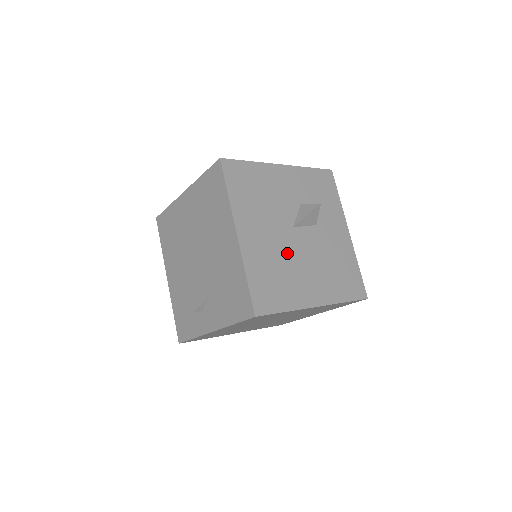
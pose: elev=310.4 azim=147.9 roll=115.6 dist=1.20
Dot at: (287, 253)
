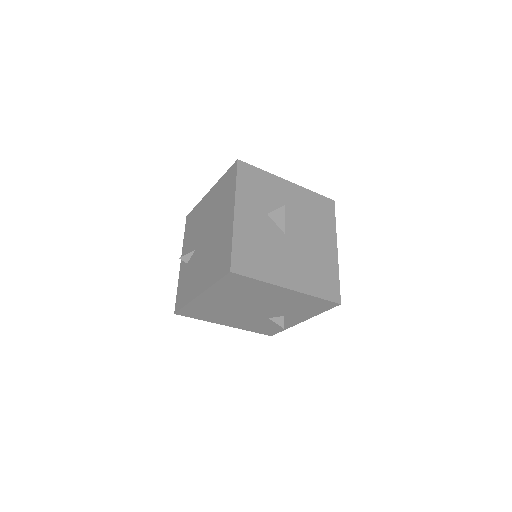
Dot at: (303, 252)
